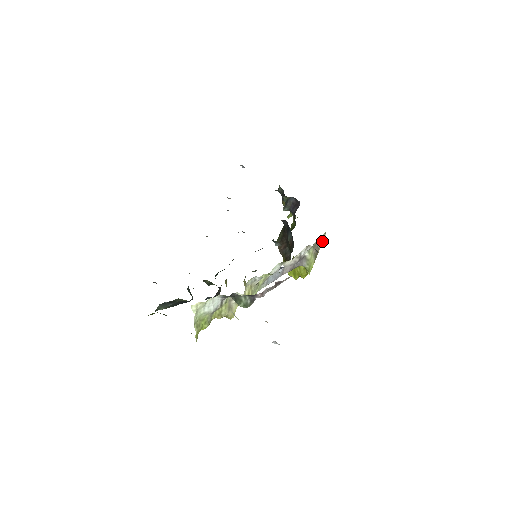
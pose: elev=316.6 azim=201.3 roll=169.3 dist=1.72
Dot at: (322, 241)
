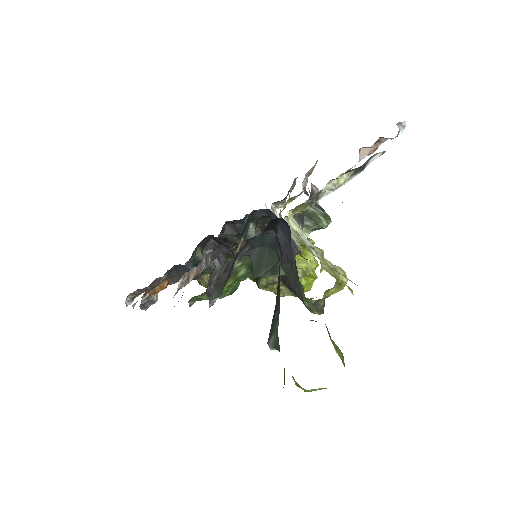
Dot at: occluded
